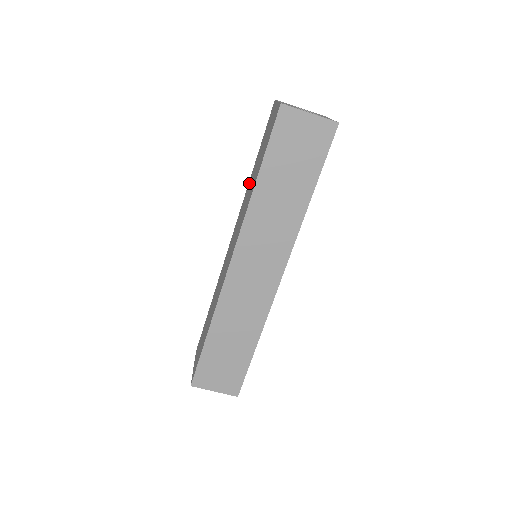
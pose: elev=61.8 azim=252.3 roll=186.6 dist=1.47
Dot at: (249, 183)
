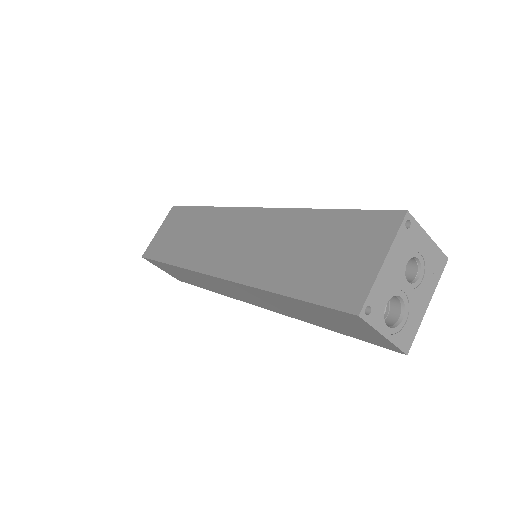
Dot at: (299, 220)
